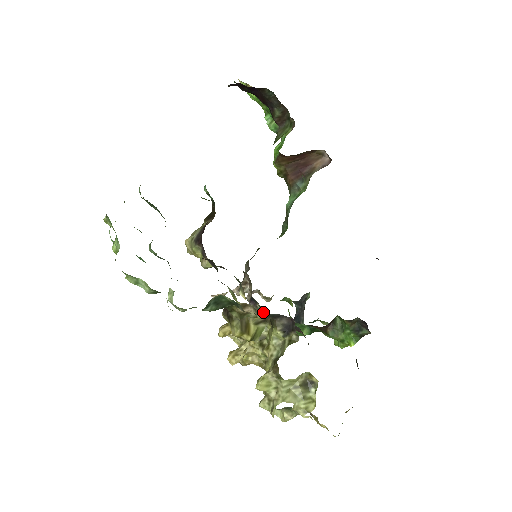
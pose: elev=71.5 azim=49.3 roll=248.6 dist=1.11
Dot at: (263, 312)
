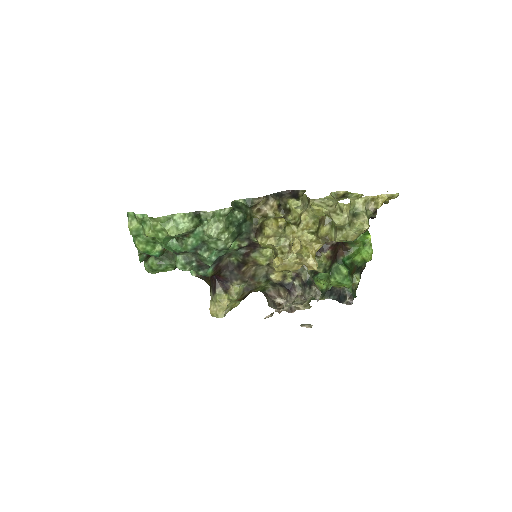
Dot at: (300, 274)
